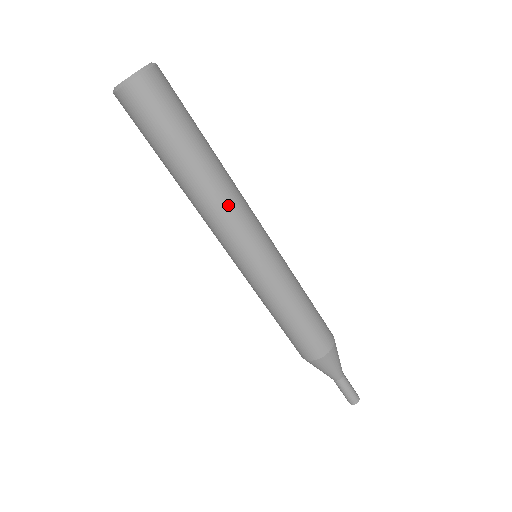
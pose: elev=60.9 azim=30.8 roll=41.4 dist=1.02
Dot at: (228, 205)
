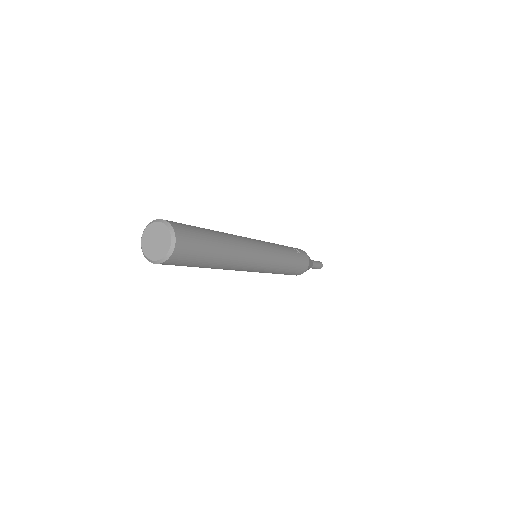
Dot at: (234, 268)
